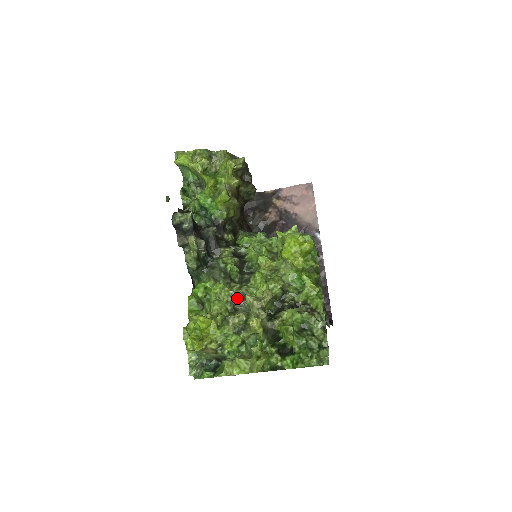
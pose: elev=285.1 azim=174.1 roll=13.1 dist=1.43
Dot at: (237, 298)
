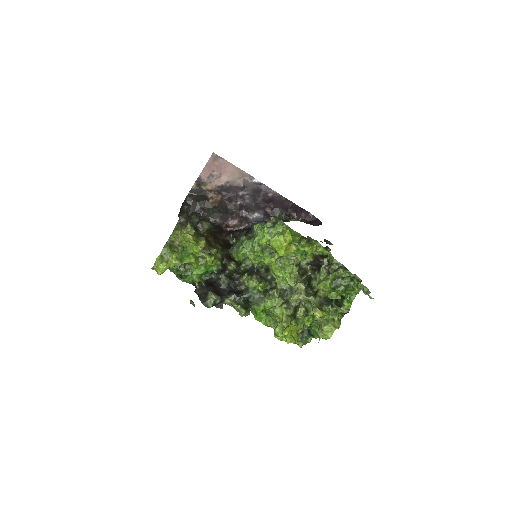
Dot at: (281, 295)
